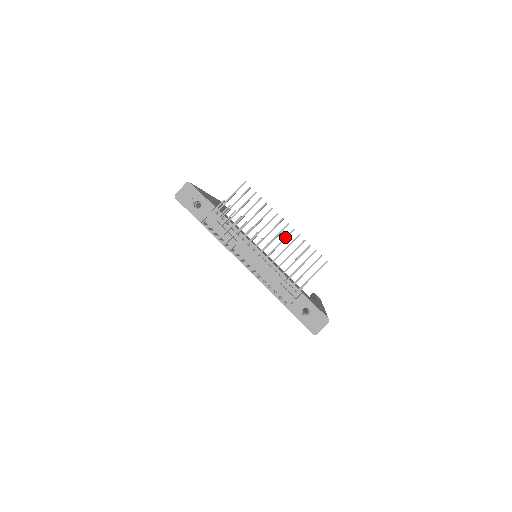
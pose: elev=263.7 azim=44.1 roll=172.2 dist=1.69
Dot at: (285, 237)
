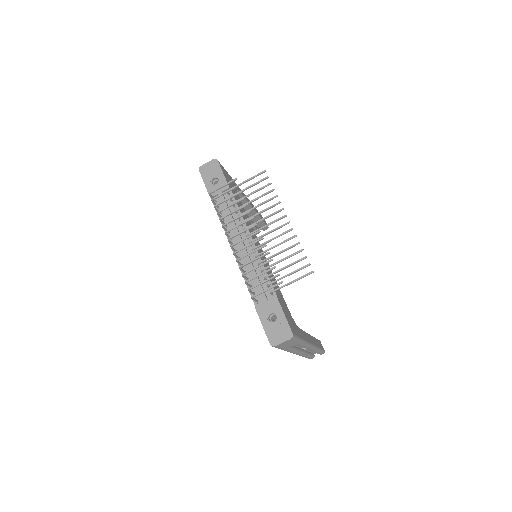
Dot at: occluded
